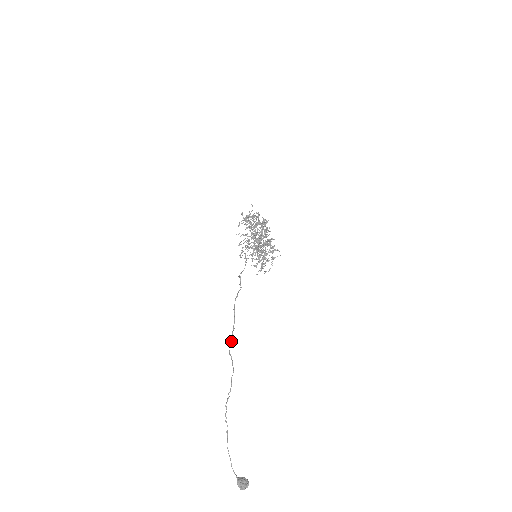
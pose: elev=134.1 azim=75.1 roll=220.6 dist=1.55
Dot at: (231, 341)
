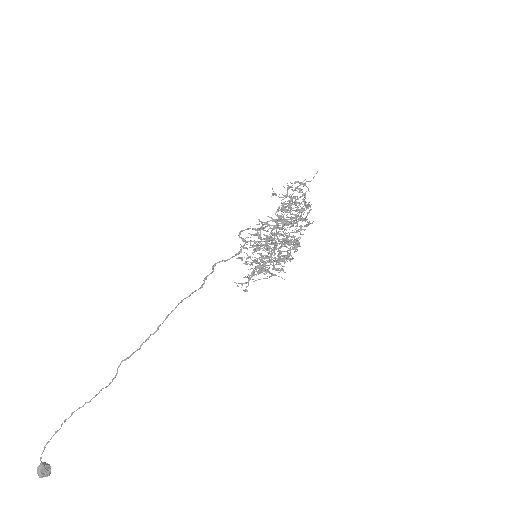
Dot at: occluded
